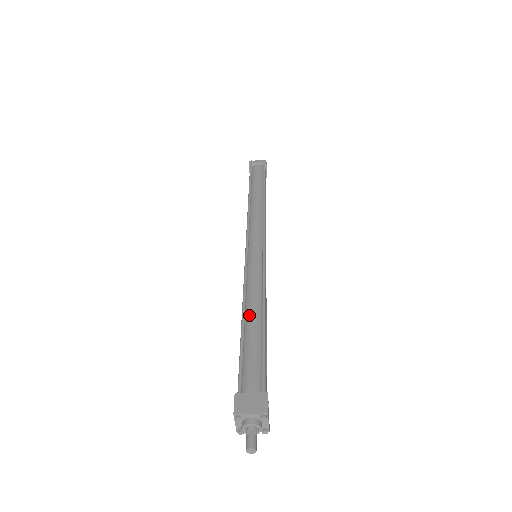
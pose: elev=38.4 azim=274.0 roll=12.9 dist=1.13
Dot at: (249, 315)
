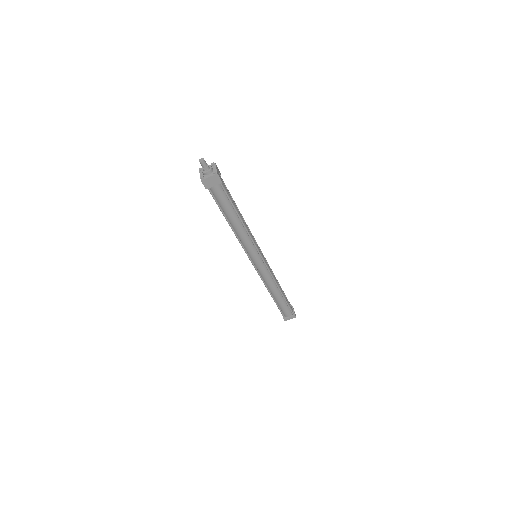
Dot at: occluded
